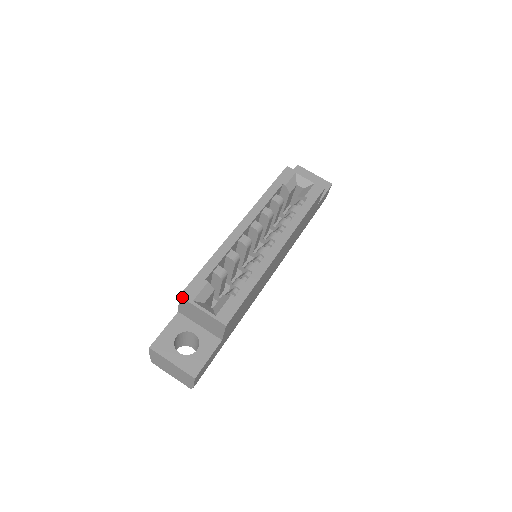
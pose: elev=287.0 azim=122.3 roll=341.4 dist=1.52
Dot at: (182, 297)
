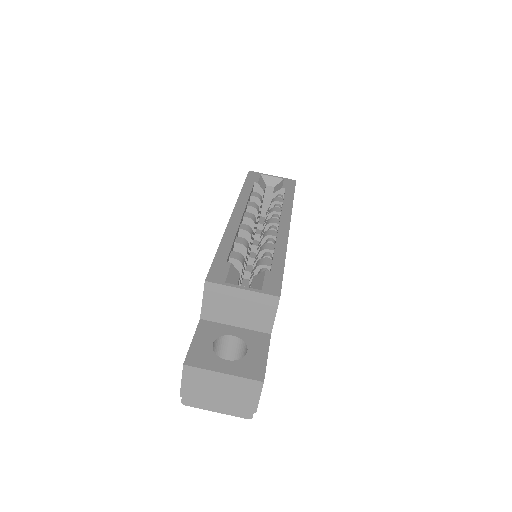
Dot at: (209, 281)
